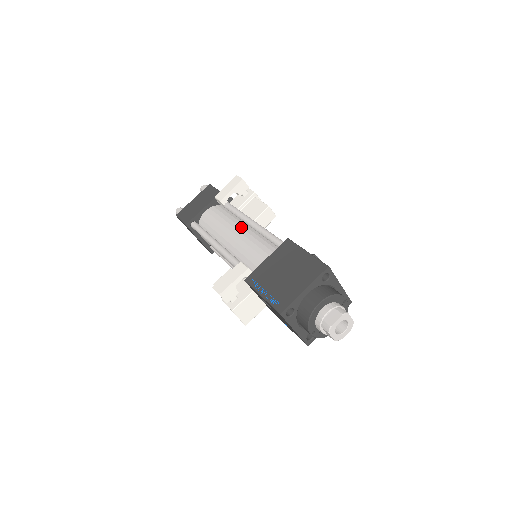
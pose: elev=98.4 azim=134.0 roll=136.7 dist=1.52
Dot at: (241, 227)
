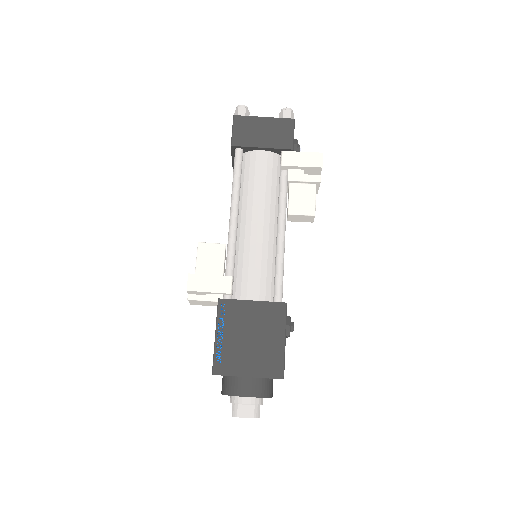
Dot at: (270, 222)
